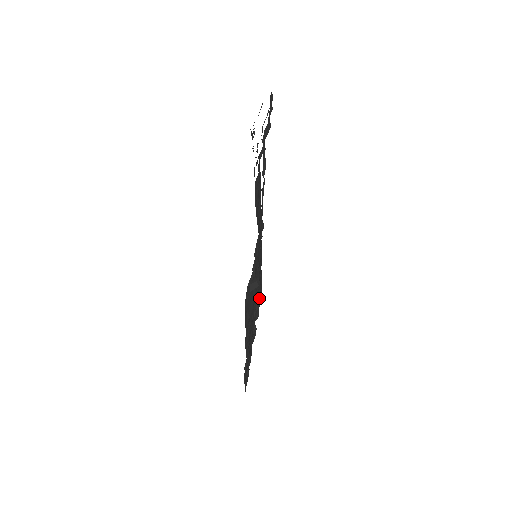
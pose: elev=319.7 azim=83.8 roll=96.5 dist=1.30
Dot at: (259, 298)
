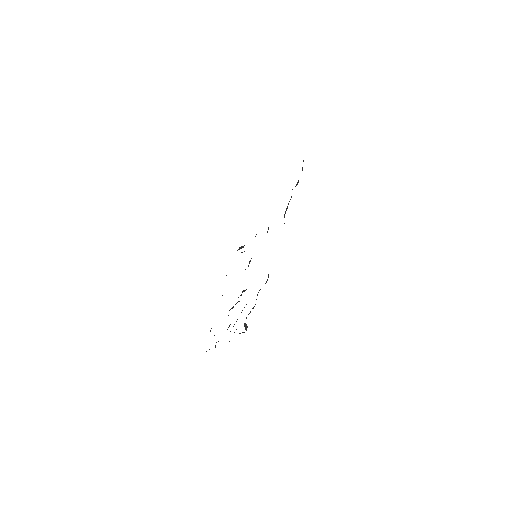
Dot at: occluded
